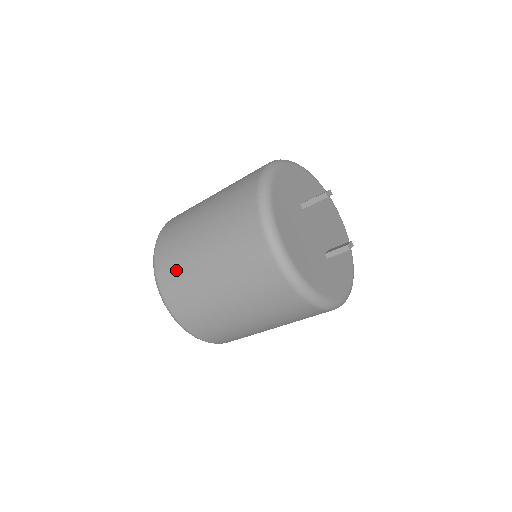
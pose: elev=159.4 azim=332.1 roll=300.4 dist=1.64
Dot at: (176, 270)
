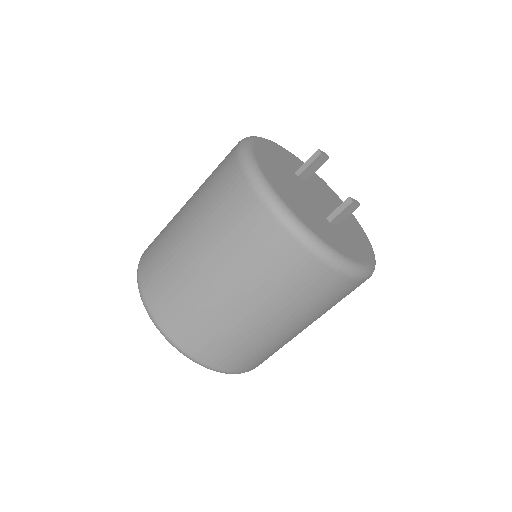
Dot at: (156, 252)
